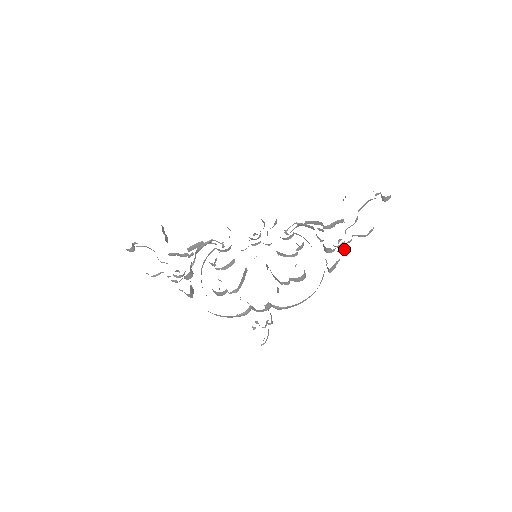
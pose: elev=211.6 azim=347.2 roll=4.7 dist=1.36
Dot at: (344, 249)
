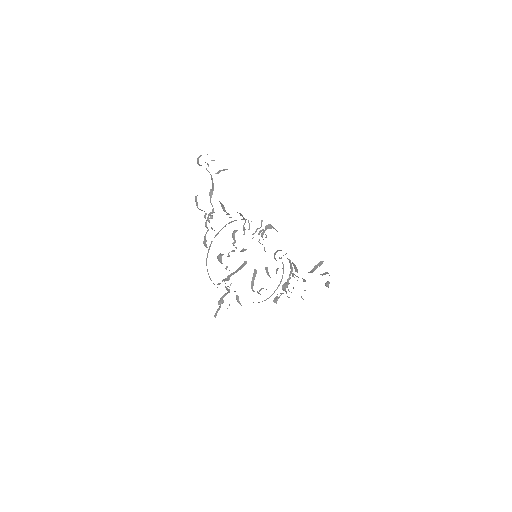
Dot at: occluded
